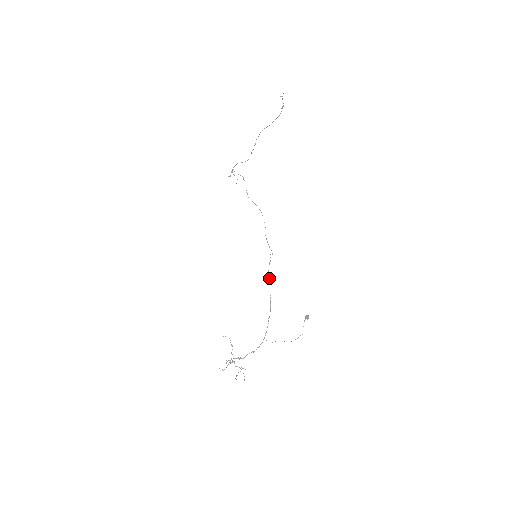
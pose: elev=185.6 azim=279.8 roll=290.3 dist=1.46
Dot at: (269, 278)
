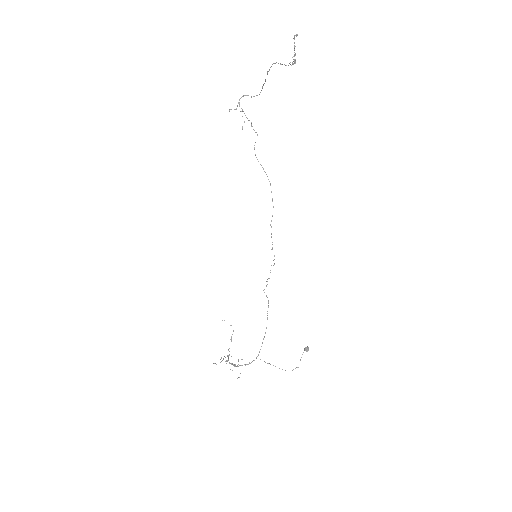
Dot at: (266, 296)
